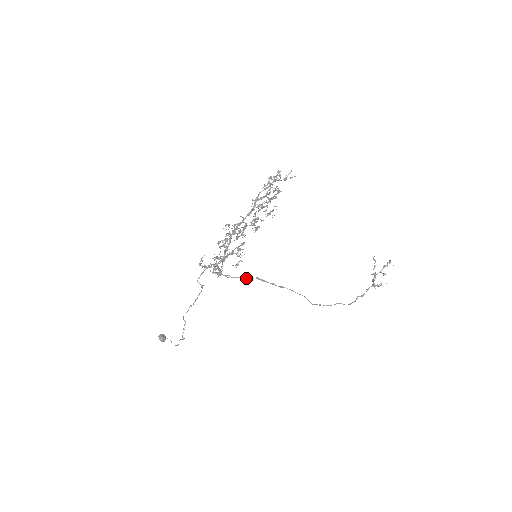
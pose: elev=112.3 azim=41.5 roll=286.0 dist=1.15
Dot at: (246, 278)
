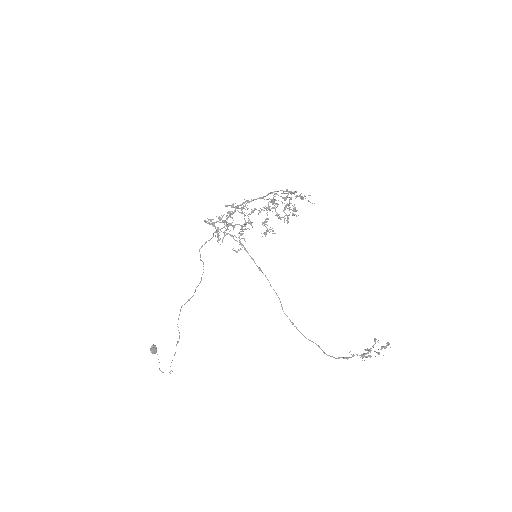
Dot at: (232, 236)
